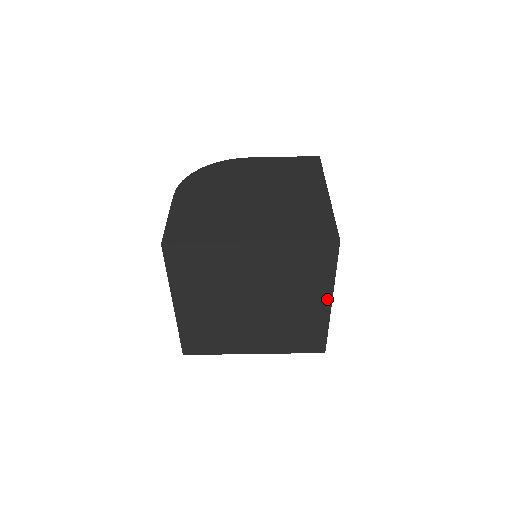
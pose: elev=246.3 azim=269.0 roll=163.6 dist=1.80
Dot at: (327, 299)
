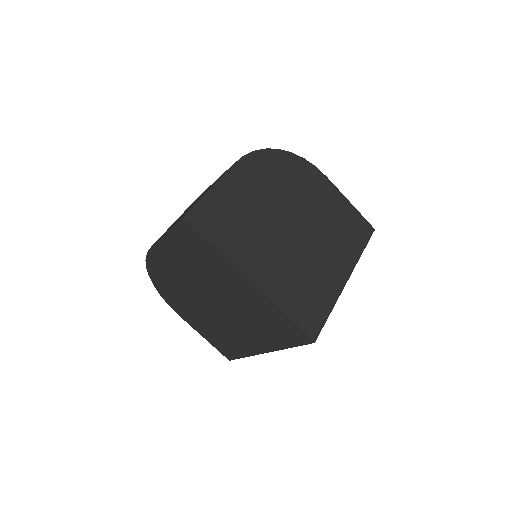
Dot at: occluded
